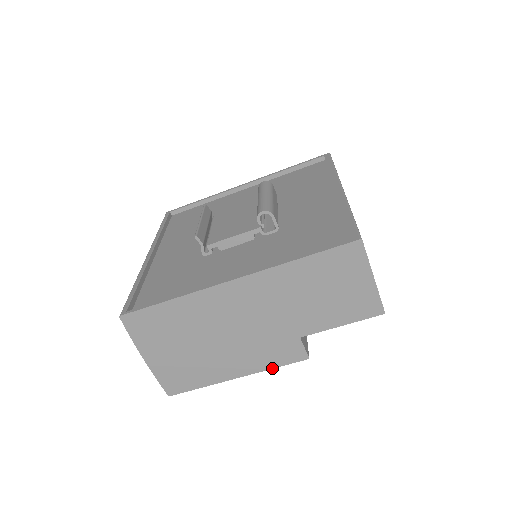
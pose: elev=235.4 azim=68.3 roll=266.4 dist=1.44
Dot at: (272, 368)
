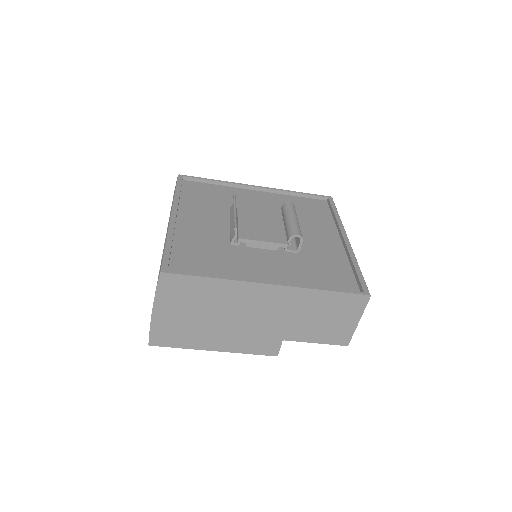
Dot at: (246, 353)
